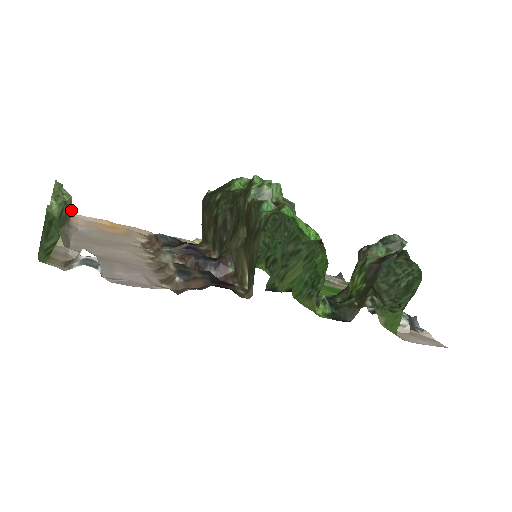
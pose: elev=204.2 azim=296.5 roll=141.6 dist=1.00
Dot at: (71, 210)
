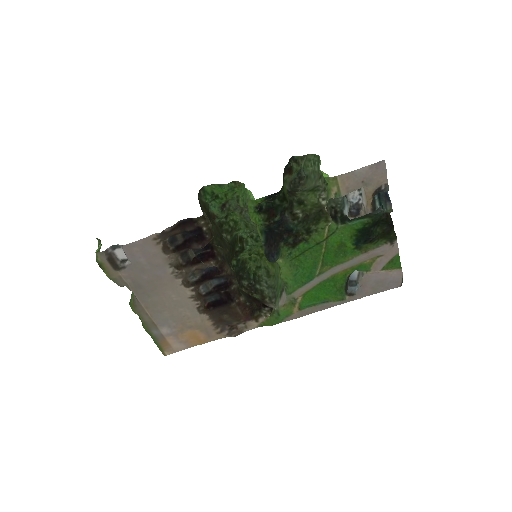
Dot at: occluded
